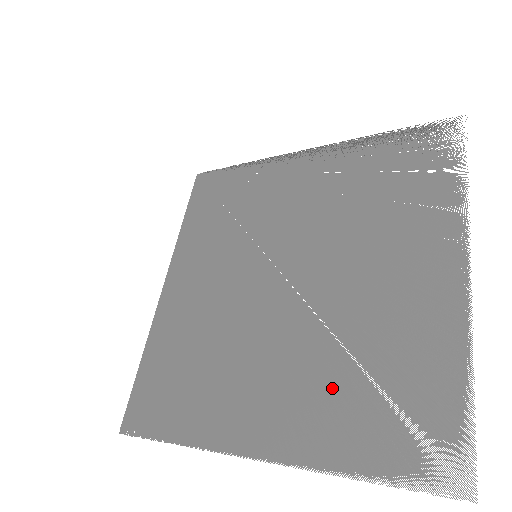
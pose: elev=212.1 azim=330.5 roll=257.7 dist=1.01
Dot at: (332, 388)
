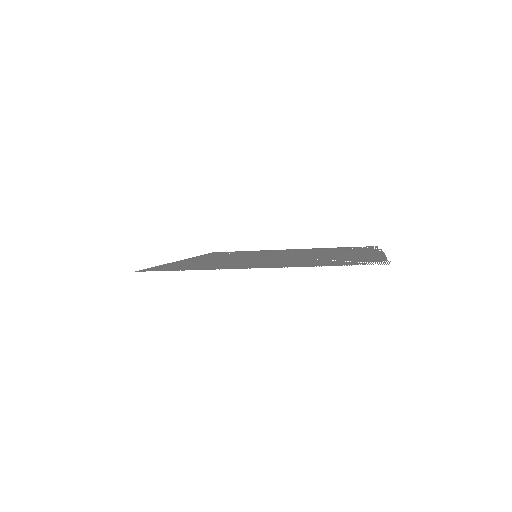
Dot at: occluded
